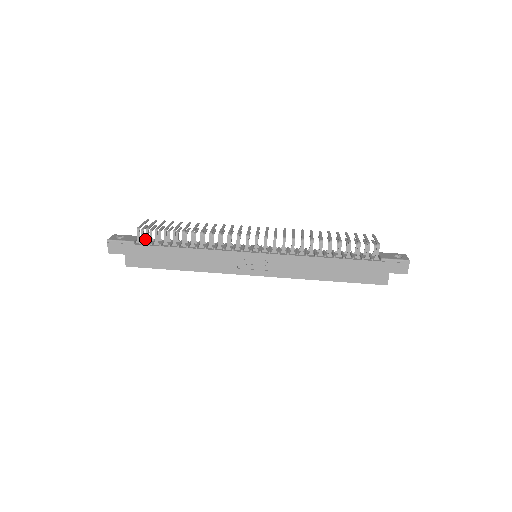
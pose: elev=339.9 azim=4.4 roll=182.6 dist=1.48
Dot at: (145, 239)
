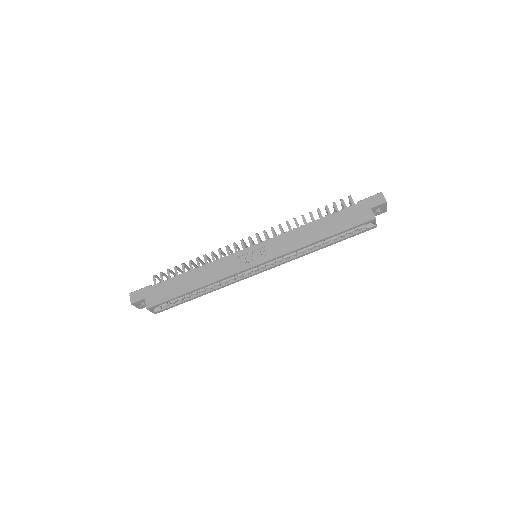
Dot at: occluded
